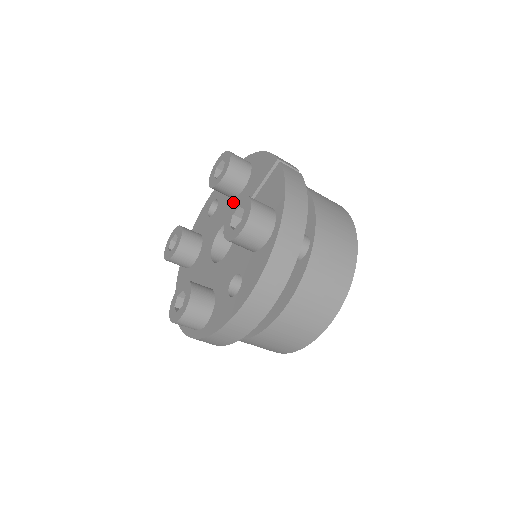
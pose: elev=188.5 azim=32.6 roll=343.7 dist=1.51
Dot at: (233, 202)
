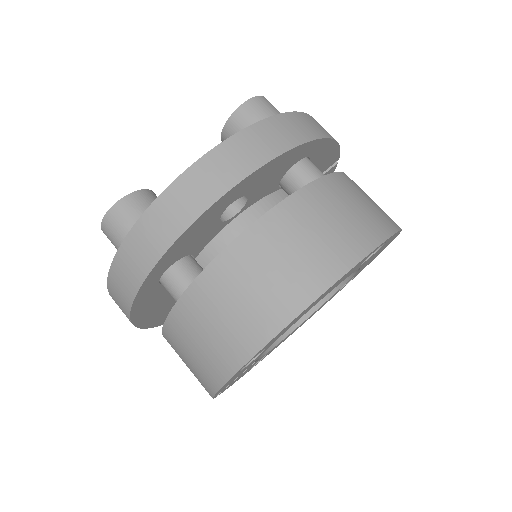
Dot at: occluded
